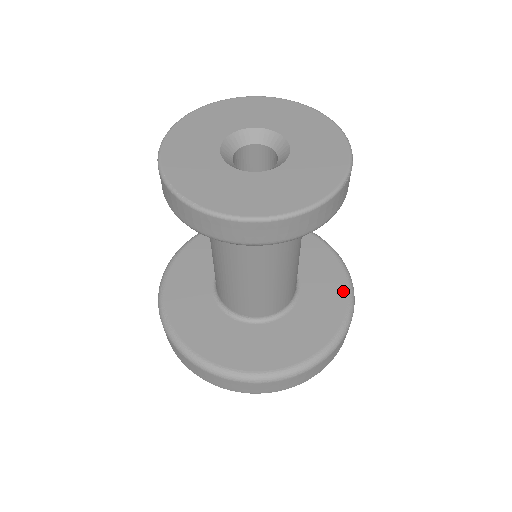
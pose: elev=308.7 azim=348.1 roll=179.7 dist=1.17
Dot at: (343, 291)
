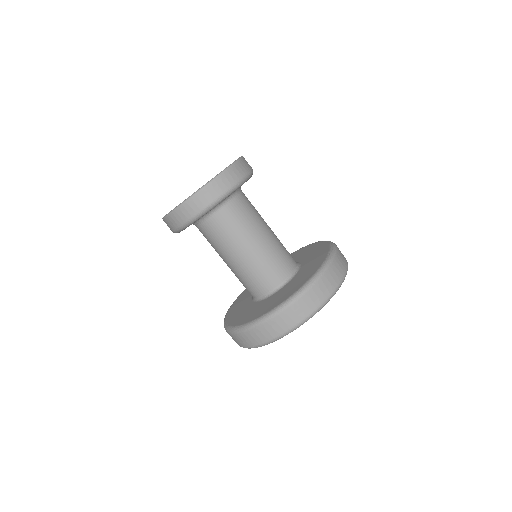
Dot at: (321, 262)
